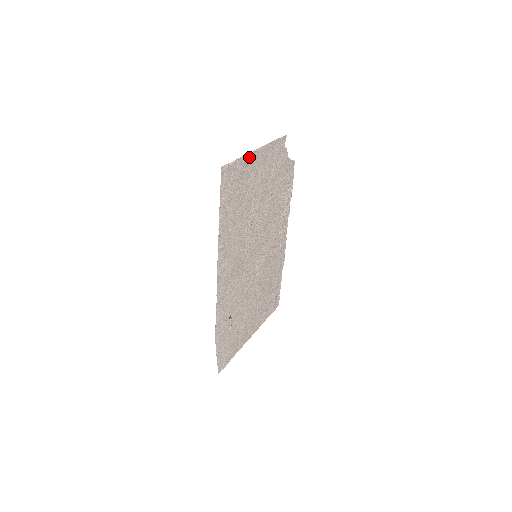
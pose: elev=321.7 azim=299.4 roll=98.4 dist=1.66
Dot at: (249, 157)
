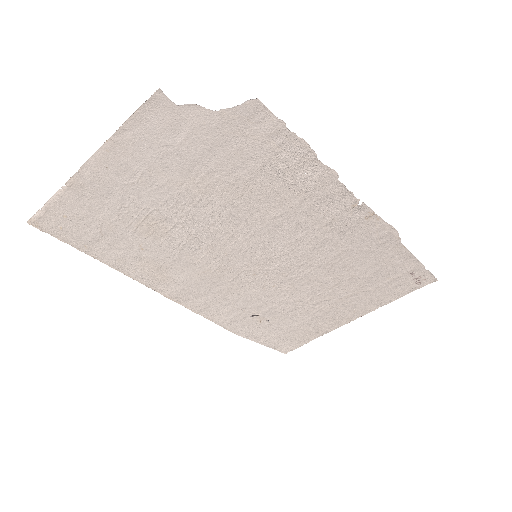
Dot at: (75, 183)
